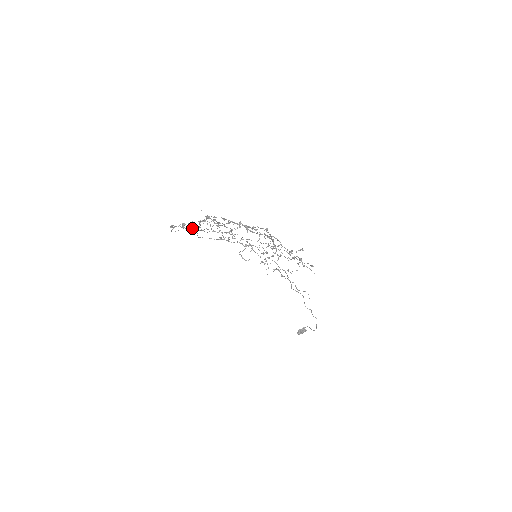
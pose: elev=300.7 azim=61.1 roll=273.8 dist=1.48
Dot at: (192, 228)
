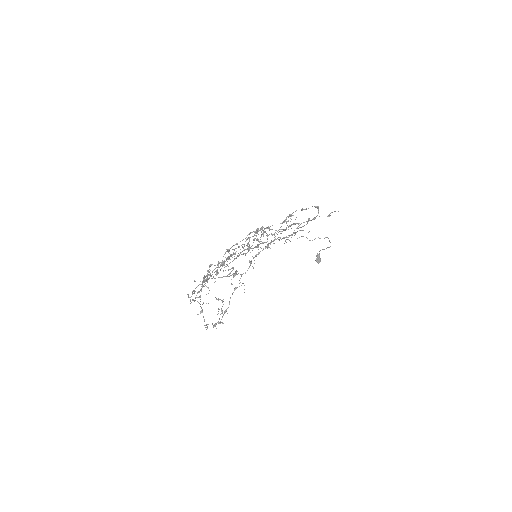
Dot at: (199, 303)
